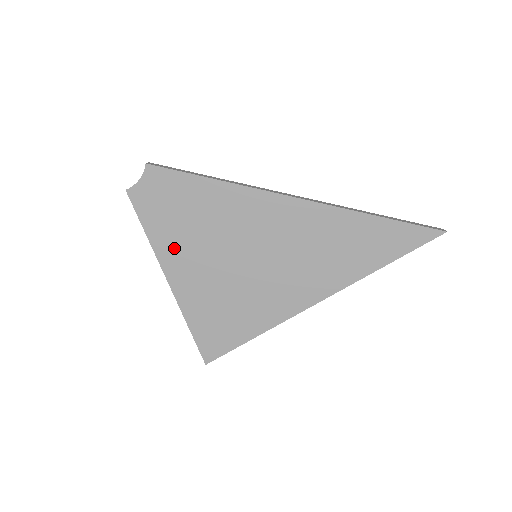
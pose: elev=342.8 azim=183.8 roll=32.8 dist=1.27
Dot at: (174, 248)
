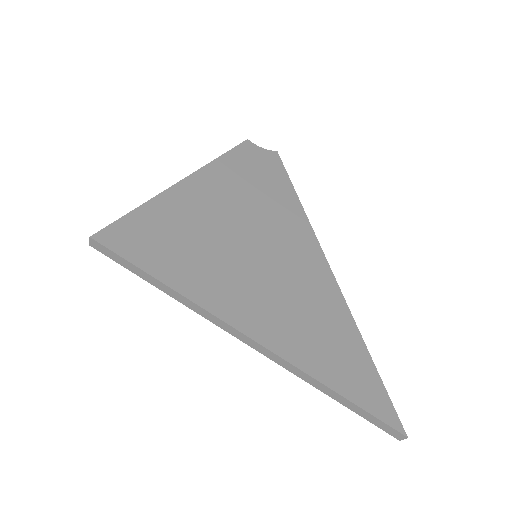
Dot at: (221, 180)
